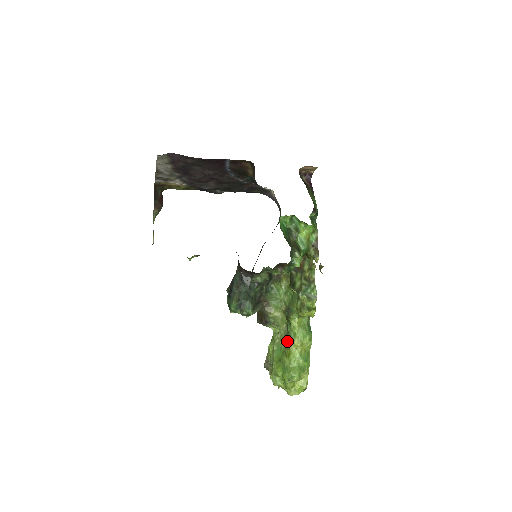
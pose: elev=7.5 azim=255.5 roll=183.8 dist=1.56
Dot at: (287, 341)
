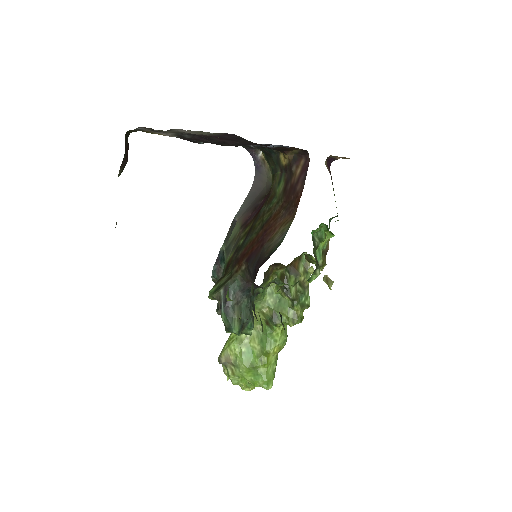
Dot at: (266, 348)
